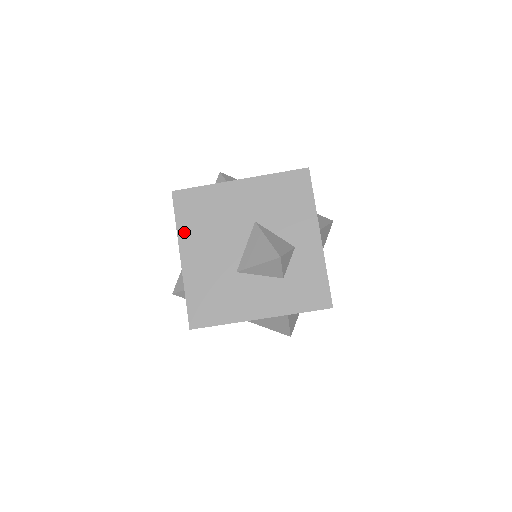
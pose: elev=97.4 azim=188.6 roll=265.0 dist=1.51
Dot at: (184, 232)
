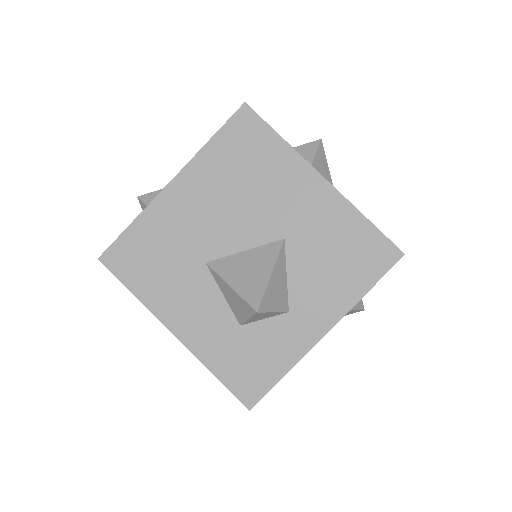
Dot at: (206, 159)
